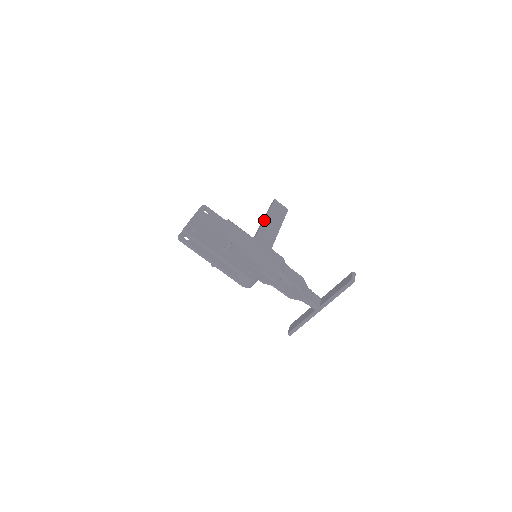
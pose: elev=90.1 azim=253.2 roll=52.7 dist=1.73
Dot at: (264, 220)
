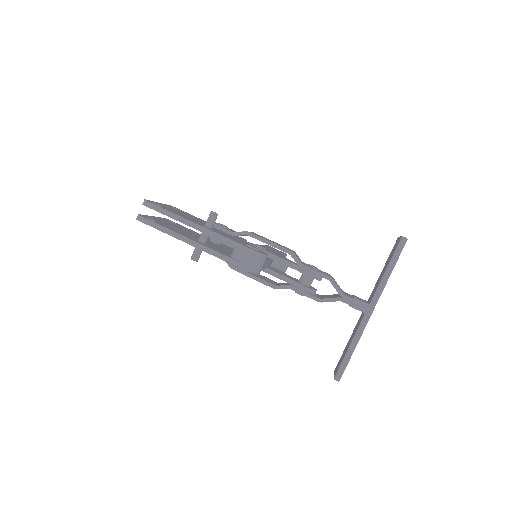
Dot at: occluded
